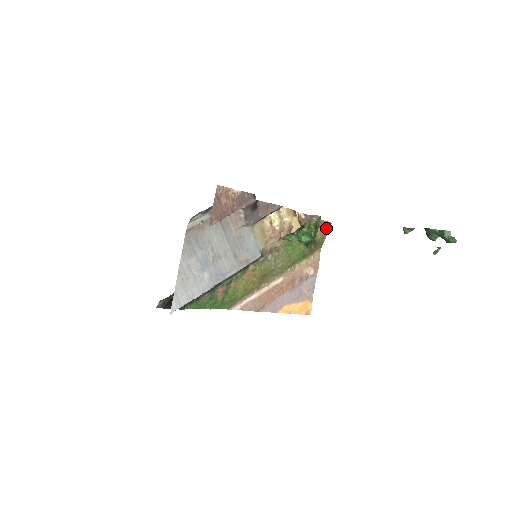
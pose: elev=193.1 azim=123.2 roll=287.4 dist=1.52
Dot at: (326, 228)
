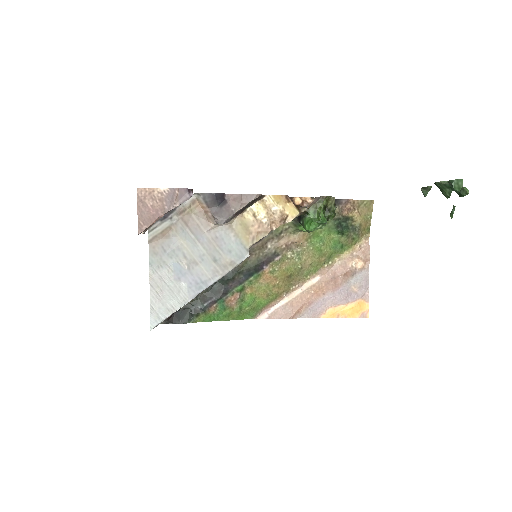
Dot at: (367, 208)
